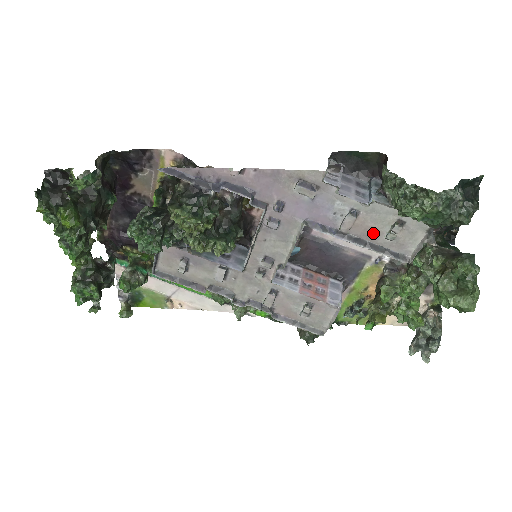
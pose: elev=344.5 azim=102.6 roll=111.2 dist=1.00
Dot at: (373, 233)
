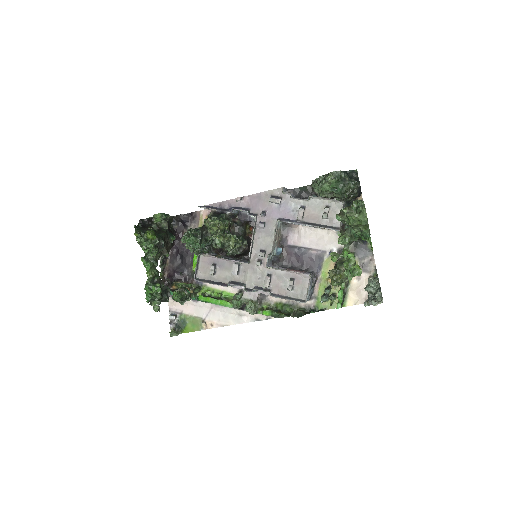
Dot at: (316, 218)
